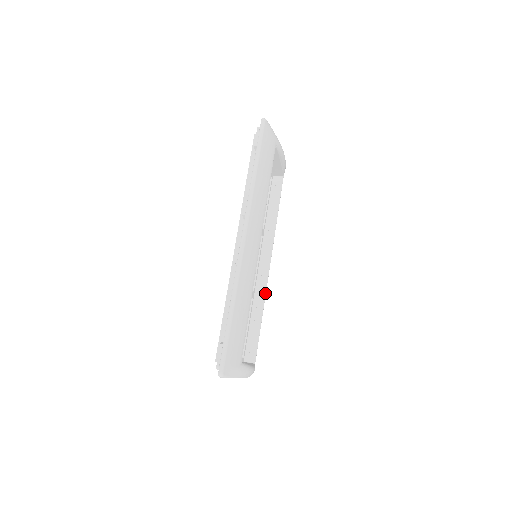
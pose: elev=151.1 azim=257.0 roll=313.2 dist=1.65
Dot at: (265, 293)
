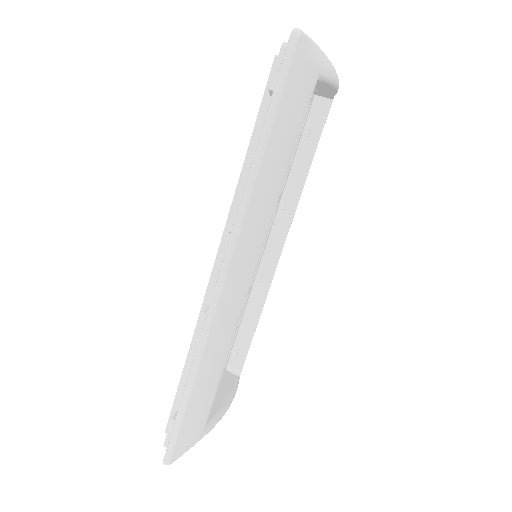
Dot at: (268, 289)
